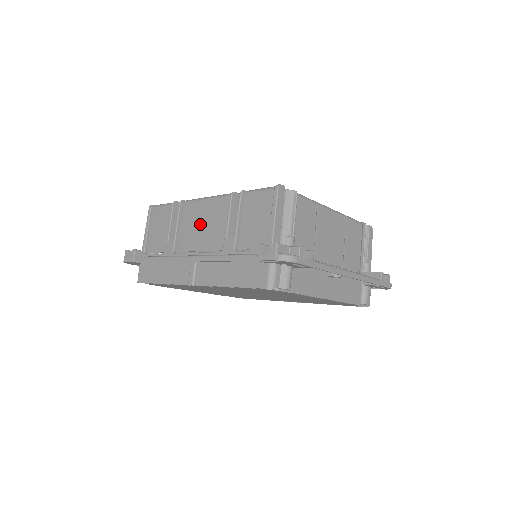
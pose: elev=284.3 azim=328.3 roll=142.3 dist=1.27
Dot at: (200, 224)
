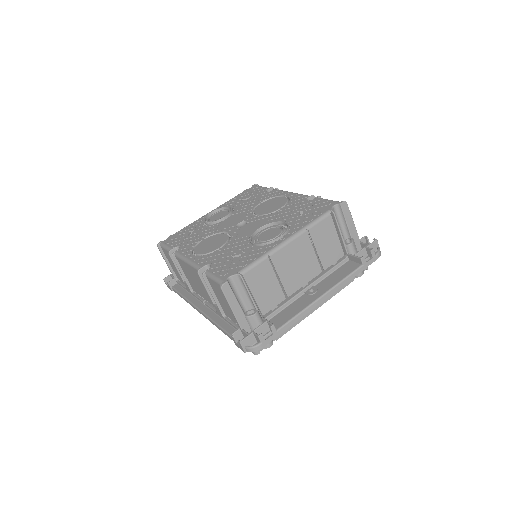
Dot at: (194, 280)
